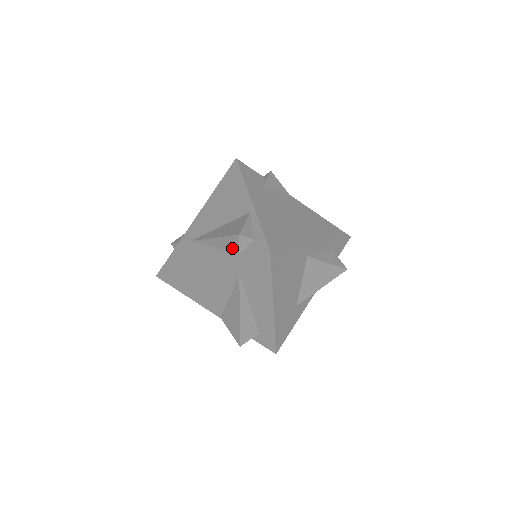
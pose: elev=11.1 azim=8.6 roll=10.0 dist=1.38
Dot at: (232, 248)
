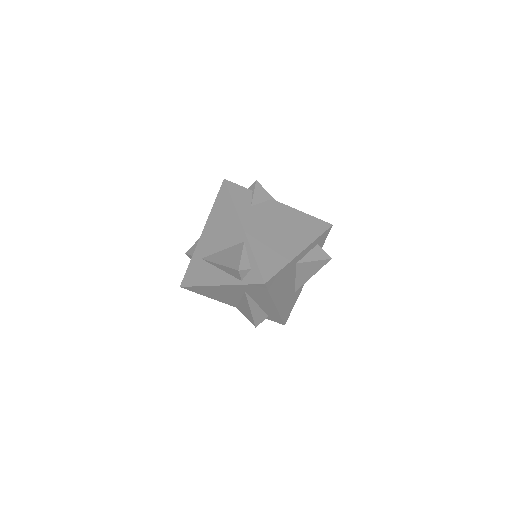
Dot at: (235, 276)
